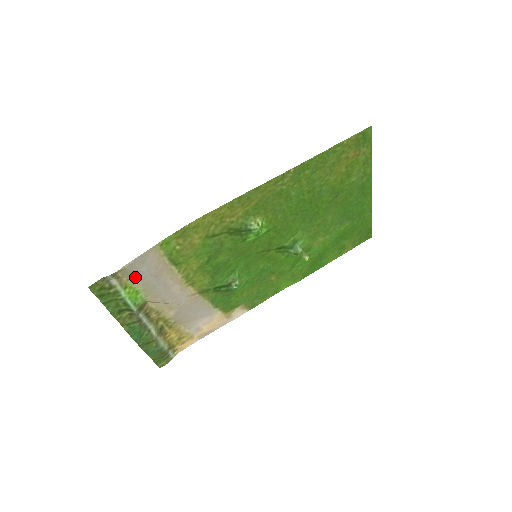
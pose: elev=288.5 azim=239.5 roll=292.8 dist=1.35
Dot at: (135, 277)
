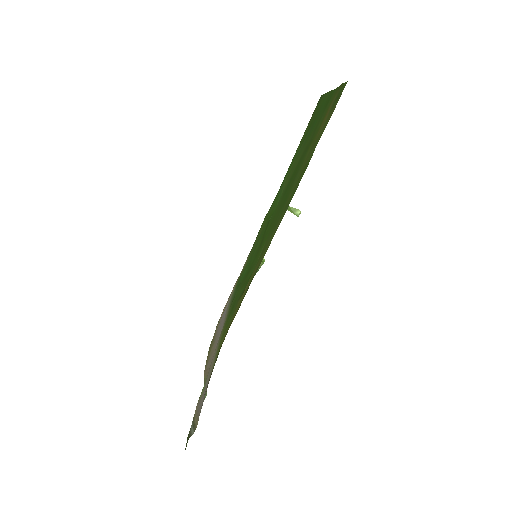
Dot at: (200, 399)
